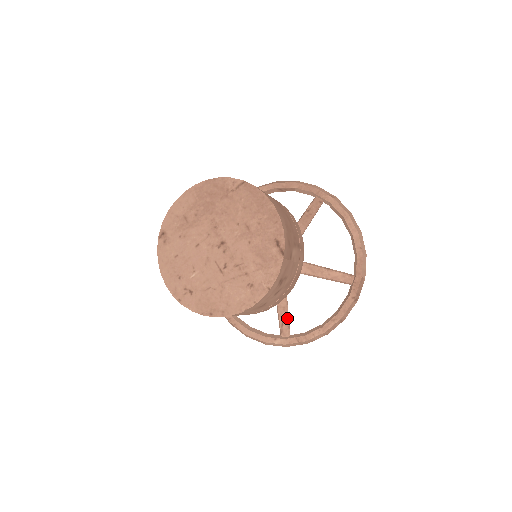
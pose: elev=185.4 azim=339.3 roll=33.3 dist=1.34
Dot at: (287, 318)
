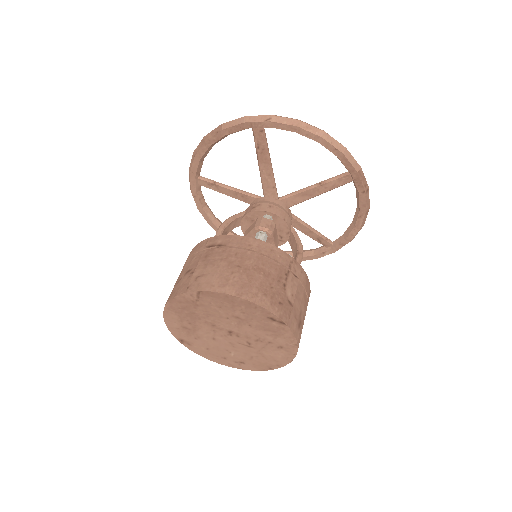
Dot at: (319, 236)
